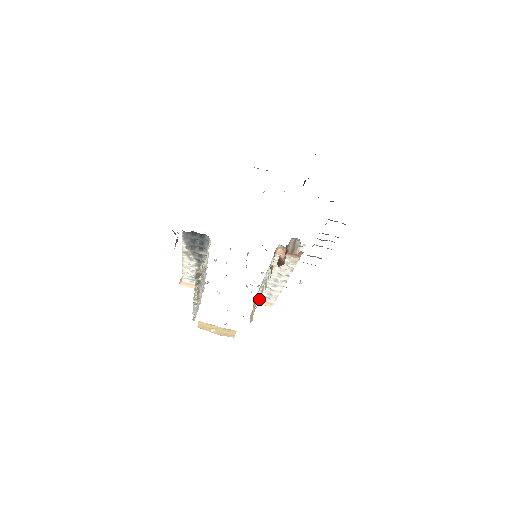
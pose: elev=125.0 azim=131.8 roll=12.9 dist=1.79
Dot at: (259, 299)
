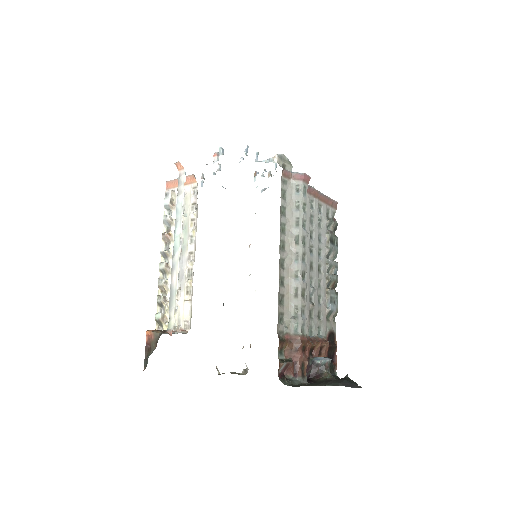
Dot at: occluded
